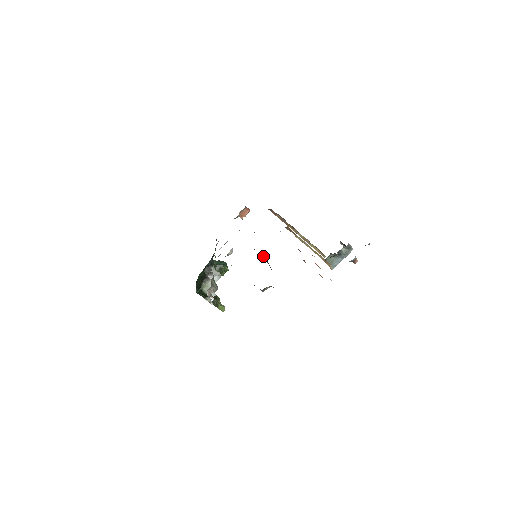
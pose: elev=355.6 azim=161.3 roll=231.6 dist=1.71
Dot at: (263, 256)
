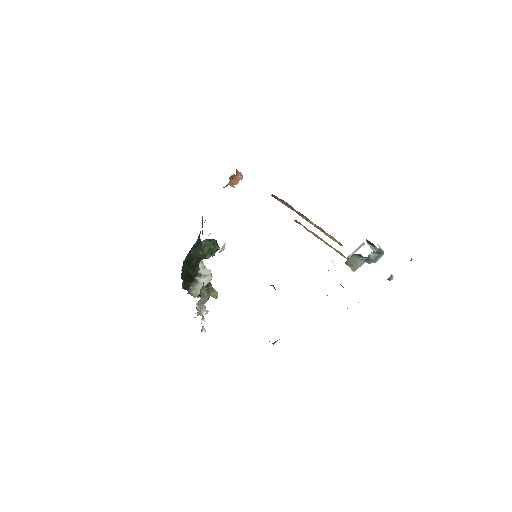
Dot at: (270, 285)
